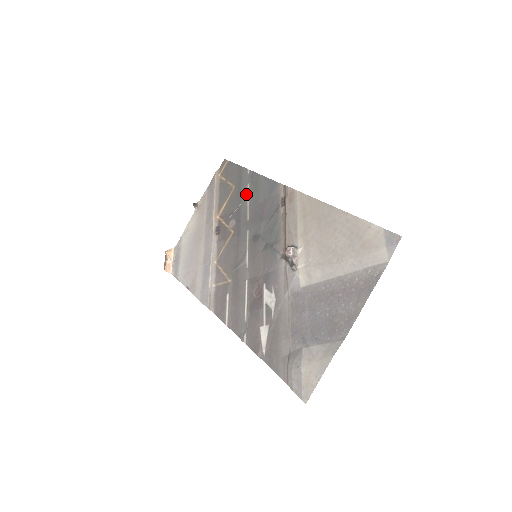
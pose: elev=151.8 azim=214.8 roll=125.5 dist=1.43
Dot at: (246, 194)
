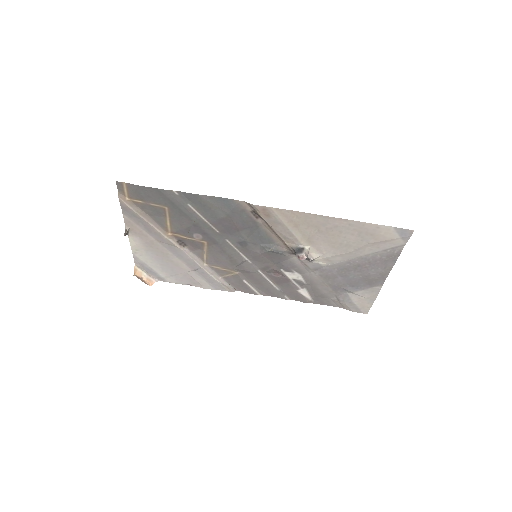
Dot at: (194, 214)
